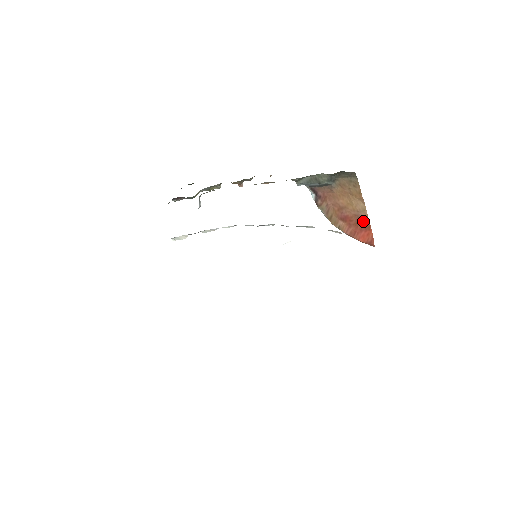
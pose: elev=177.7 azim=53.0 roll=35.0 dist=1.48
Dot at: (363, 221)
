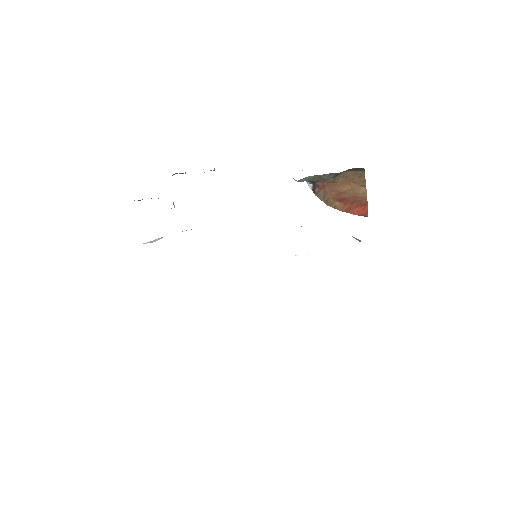
Dot at: (361, 200)
